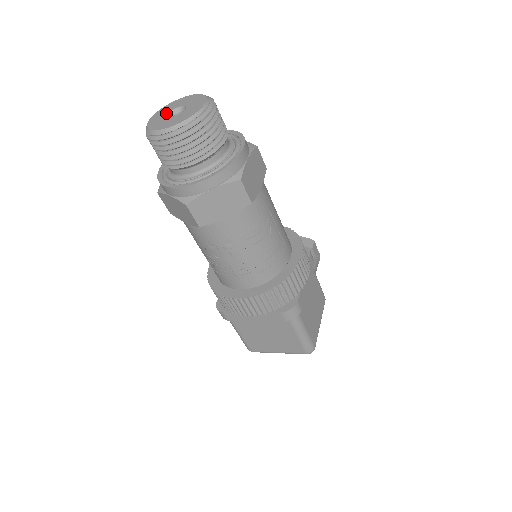
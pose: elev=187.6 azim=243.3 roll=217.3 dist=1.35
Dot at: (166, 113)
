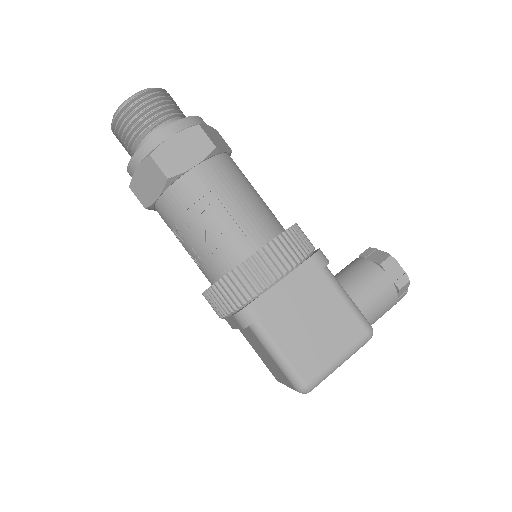
Dot at: occluded
